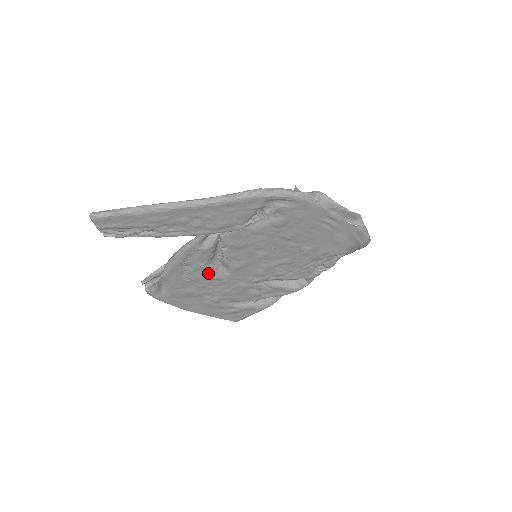
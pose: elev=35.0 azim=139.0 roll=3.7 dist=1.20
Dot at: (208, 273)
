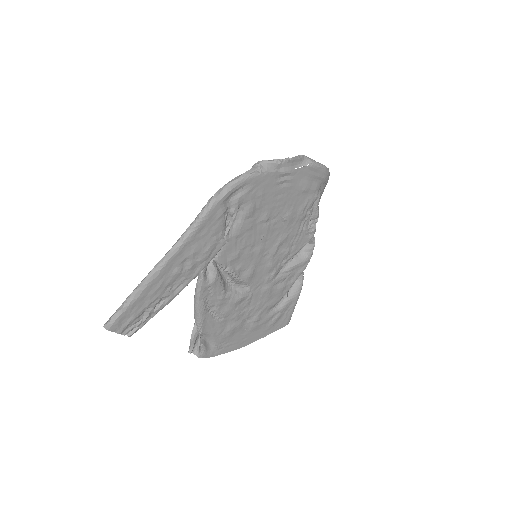
Dot at: (232, 300)
